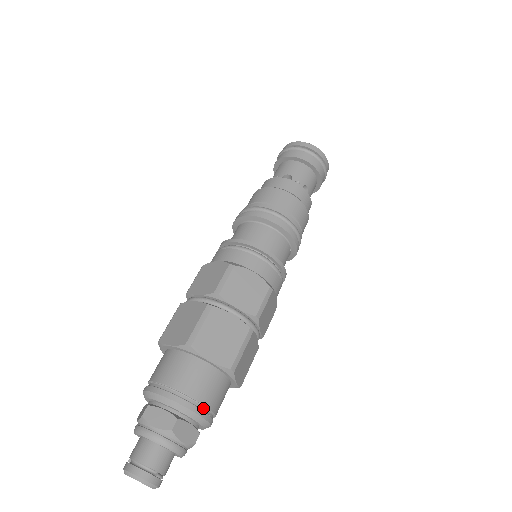
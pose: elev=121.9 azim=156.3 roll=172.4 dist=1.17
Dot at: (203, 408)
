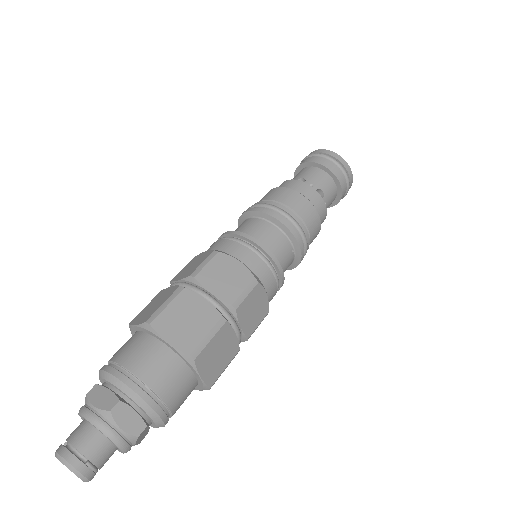
Dot at: (152, 395)
